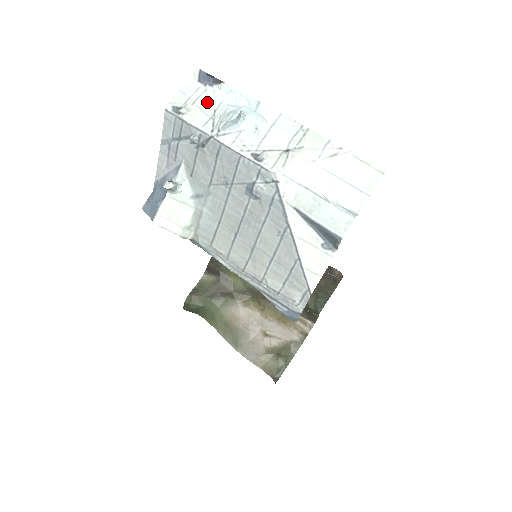
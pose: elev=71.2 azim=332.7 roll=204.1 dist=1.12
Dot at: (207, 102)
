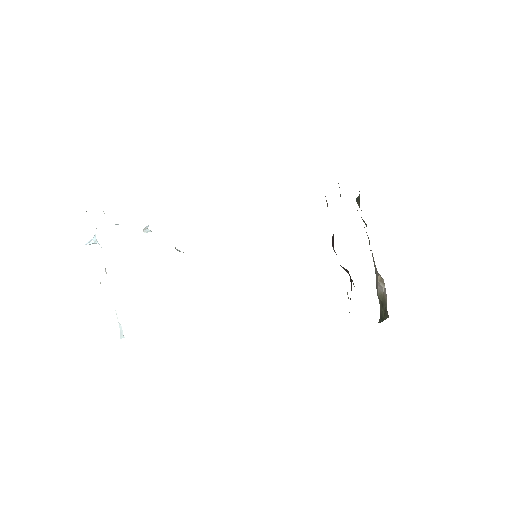
Dot at: occluded
